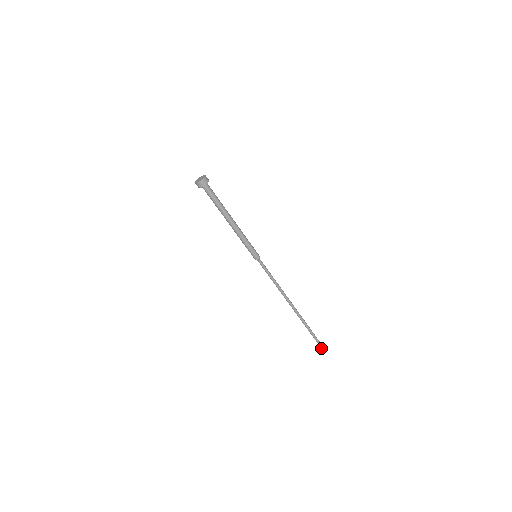
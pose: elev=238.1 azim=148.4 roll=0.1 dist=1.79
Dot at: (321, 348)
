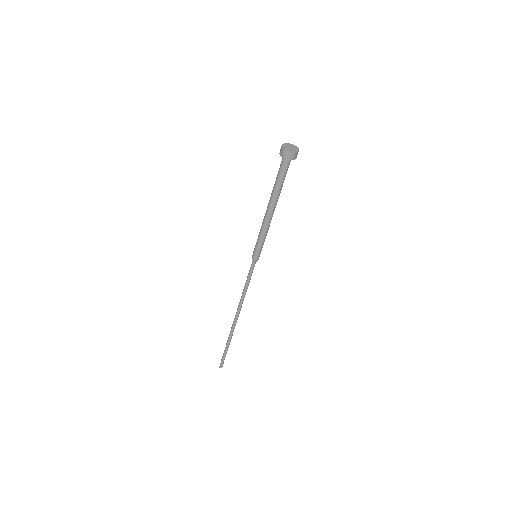
Dot at: (222, 364)
